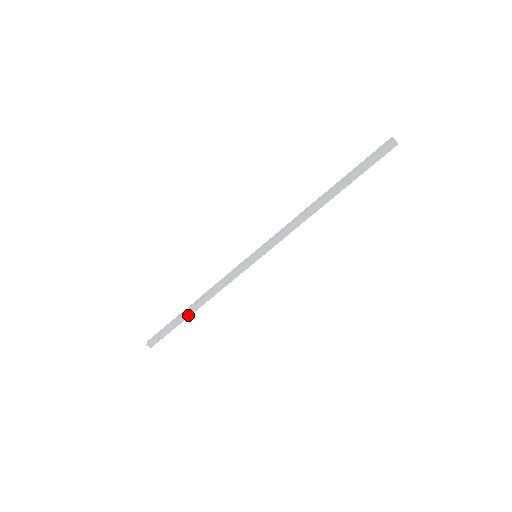
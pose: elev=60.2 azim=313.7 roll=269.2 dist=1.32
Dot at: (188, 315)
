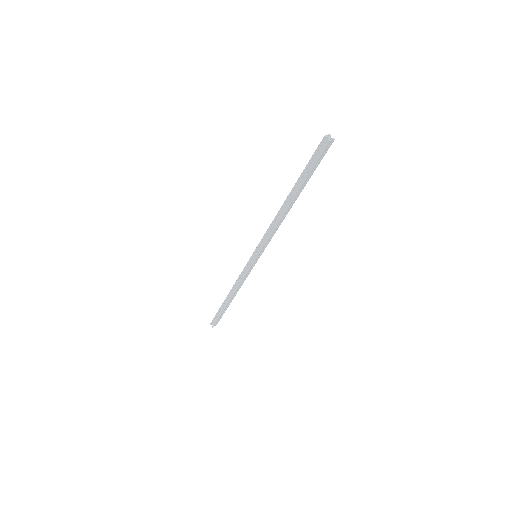
Dot at: occluded
